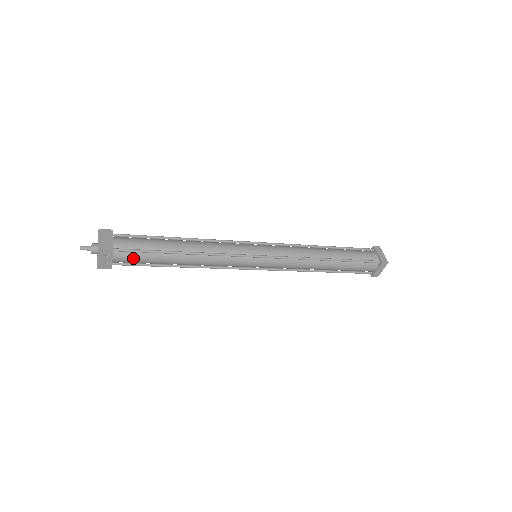
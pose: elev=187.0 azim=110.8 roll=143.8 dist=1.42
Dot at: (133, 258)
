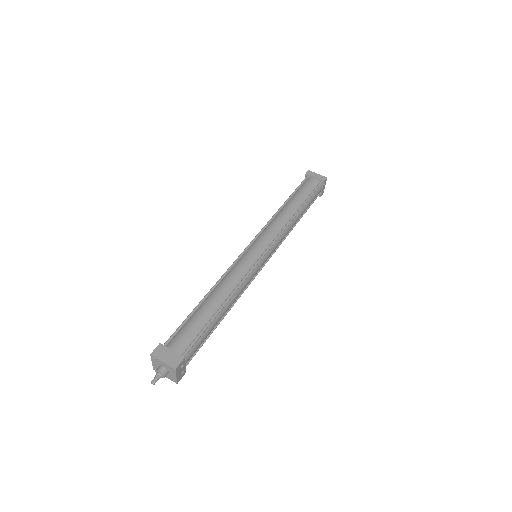
Dot at: (196, 348)
